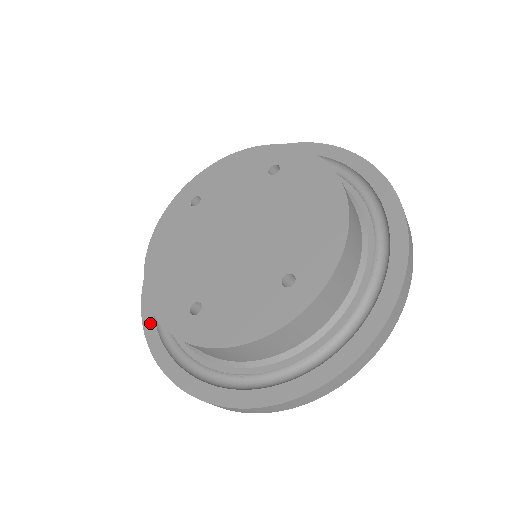
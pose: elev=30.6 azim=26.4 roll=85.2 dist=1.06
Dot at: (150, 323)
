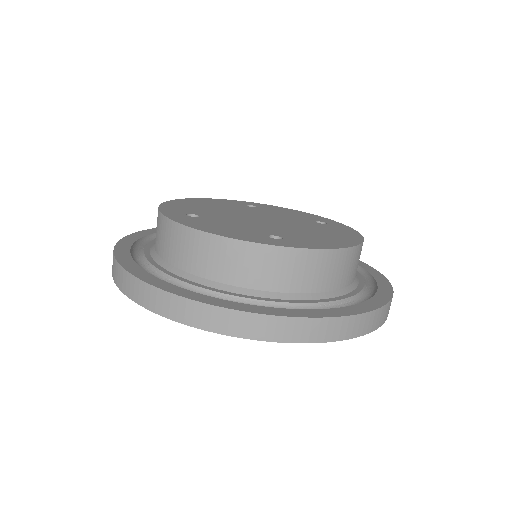
Dot at: (139, 235)
